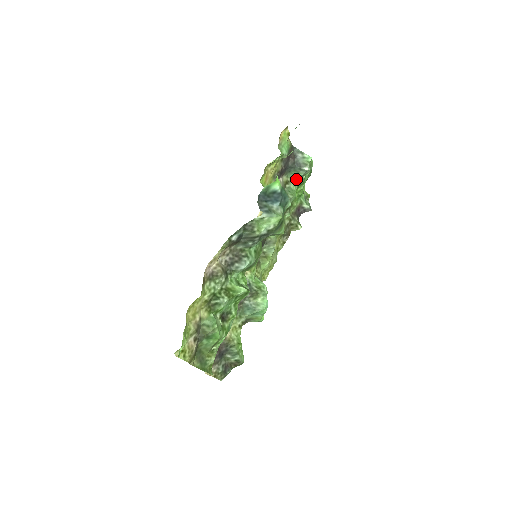
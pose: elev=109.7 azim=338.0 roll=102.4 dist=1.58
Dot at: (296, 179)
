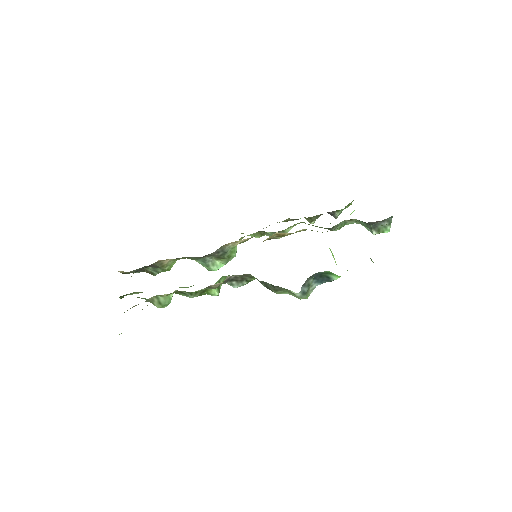
Dot at: (359, 223)
